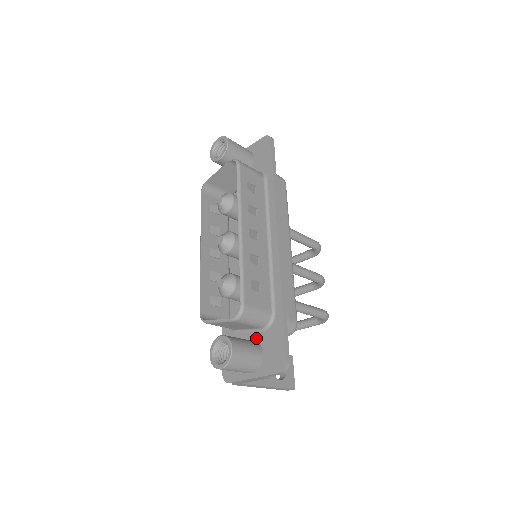
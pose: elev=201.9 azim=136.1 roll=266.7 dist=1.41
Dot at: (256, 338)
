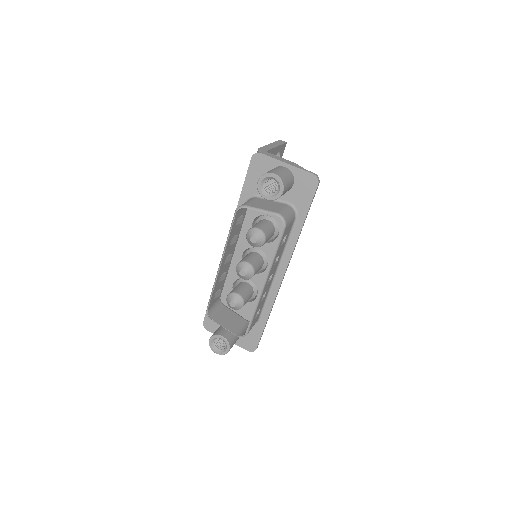
Dot at: occluded
